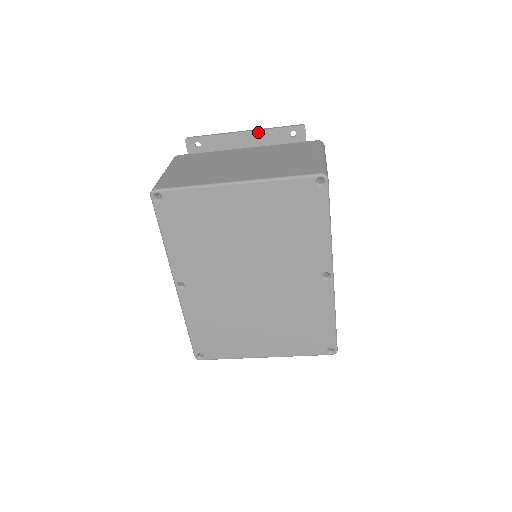
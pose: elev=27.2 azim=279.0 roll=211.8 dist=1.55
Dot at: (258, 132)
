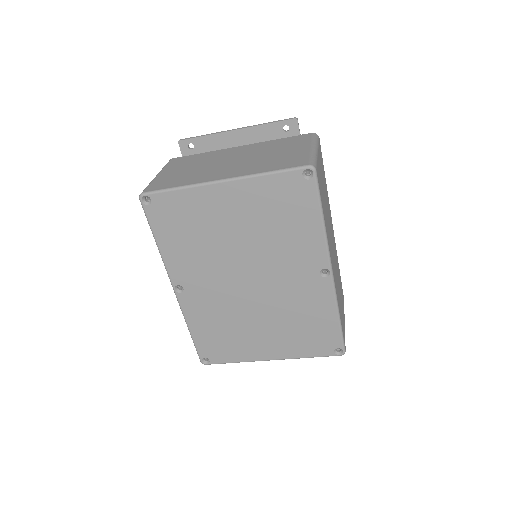
Dot at: (250, 129)
